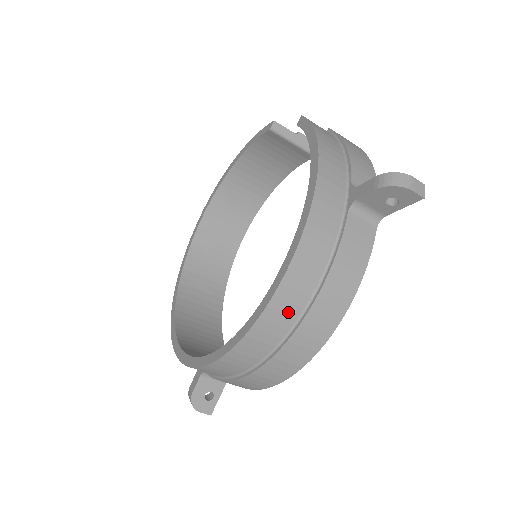
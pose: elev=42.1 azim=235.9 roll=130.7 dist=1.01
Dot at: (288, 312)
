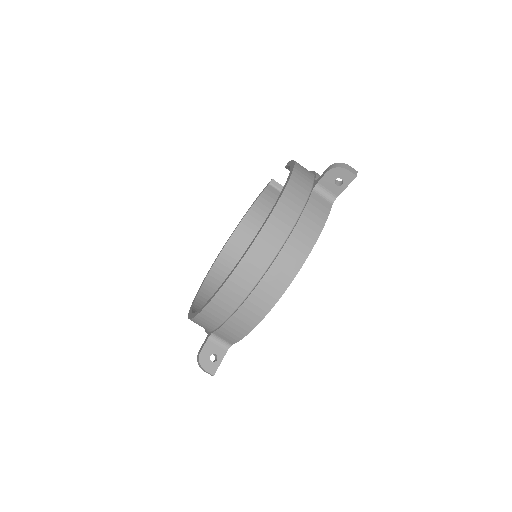
Dot at: (272, 243)
